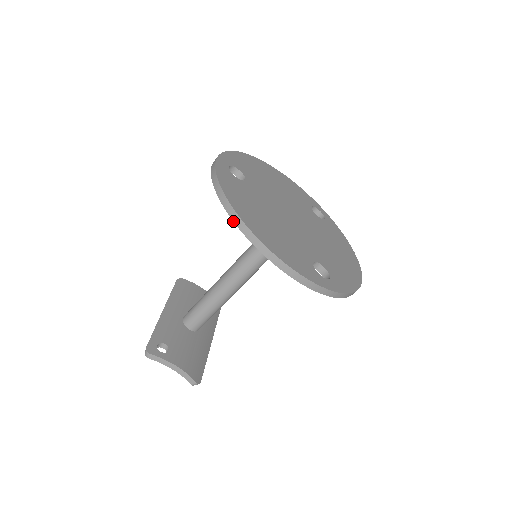
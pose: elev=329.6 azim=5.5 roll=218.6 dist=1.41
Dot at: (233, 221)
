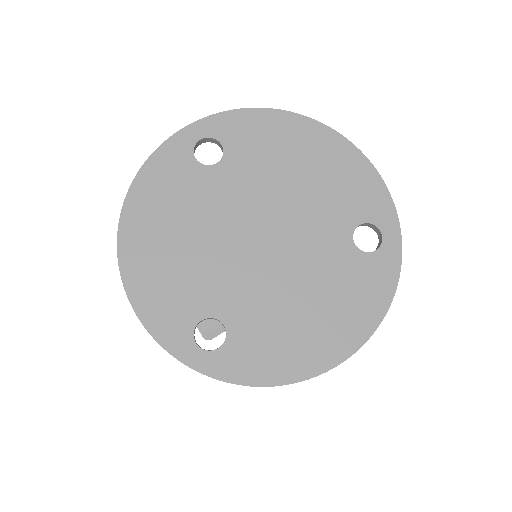
Dot at: occluded
